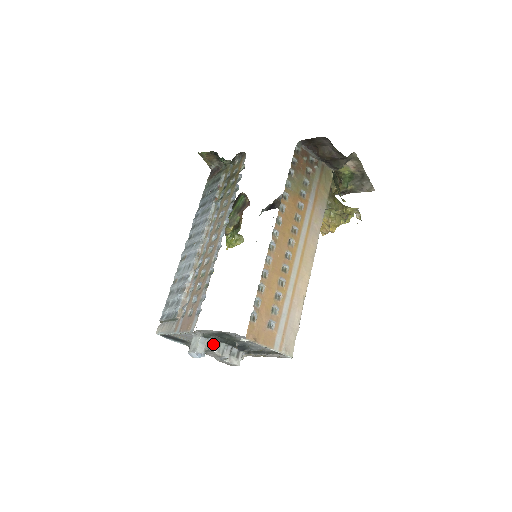
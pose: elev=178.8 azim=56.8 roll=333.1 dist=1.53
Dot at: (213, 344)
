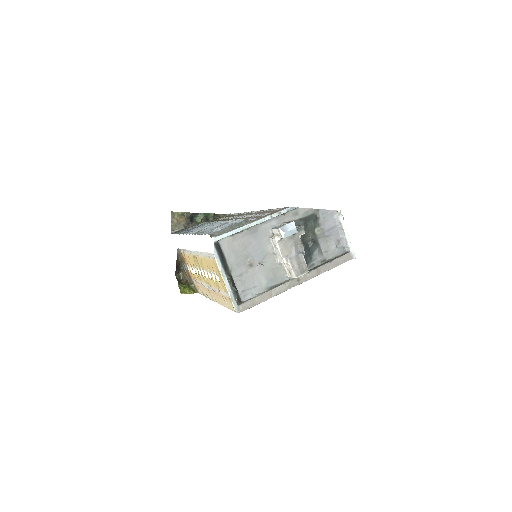
Dot at: occluded
